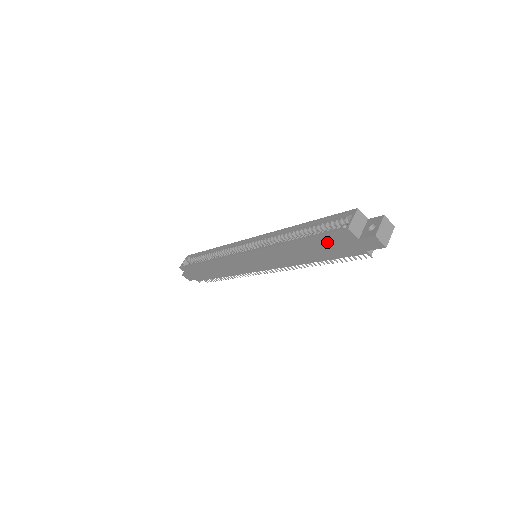
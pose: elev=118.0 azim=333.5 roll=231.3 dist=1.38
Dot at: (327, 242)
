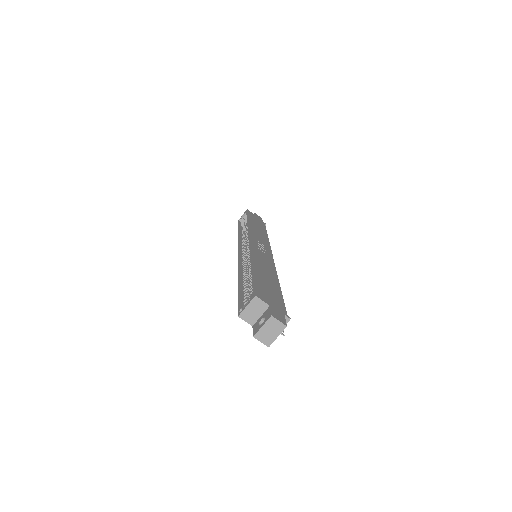
Dot at: occluded
